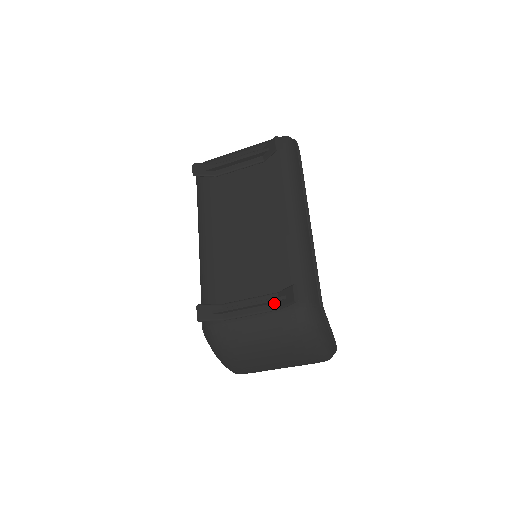
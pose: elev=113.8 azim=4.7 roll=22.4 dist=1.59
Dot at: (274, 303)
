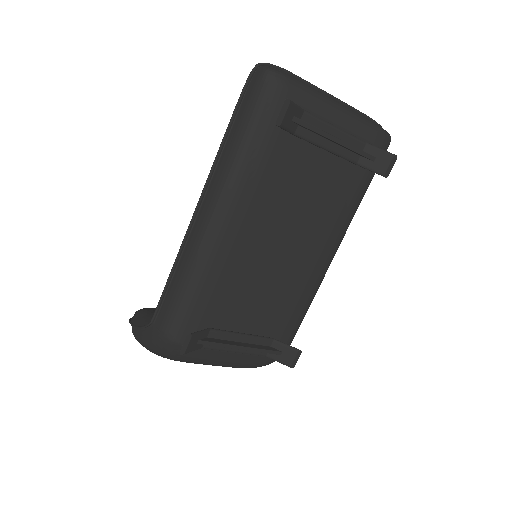
Dot at: occluded
